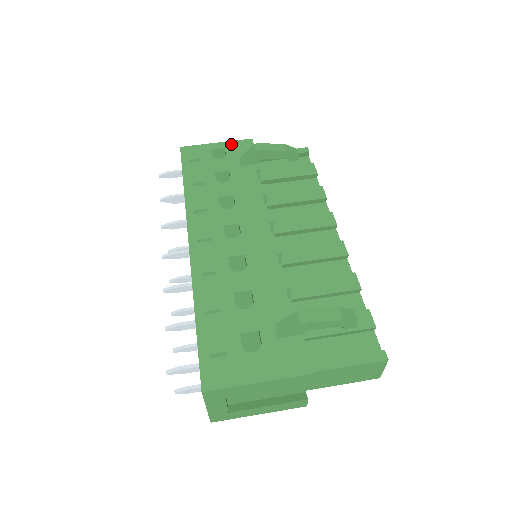
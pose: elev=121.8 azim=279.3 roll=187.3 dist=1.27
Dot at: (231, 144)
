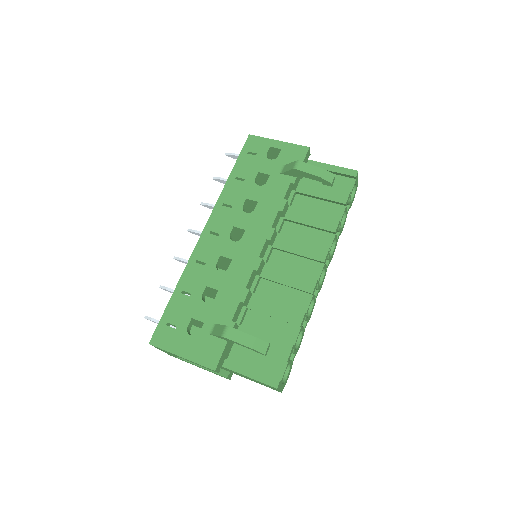
Dot at: (289, 147)
